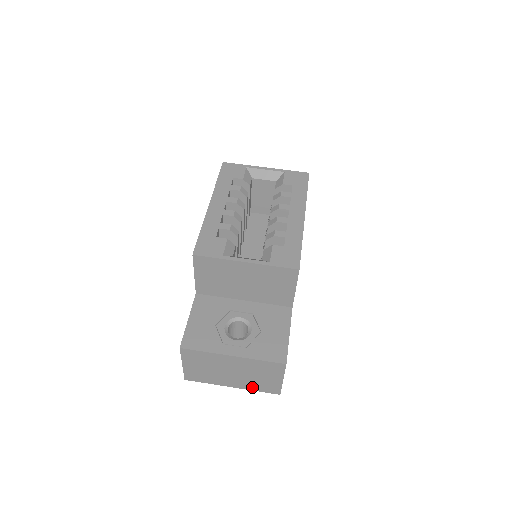
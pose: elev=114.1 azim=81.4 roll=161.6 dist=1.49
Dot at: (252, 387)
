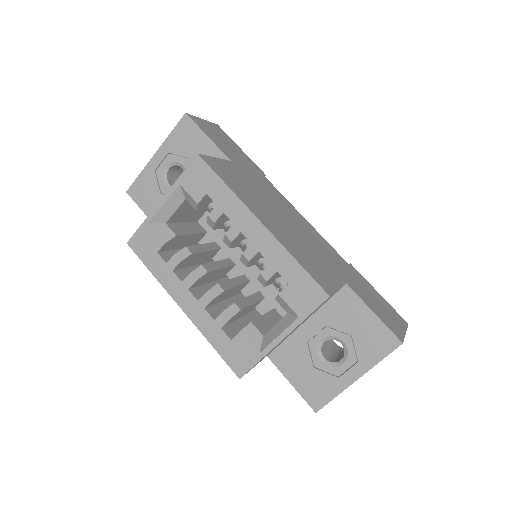
Dot at: occluded
